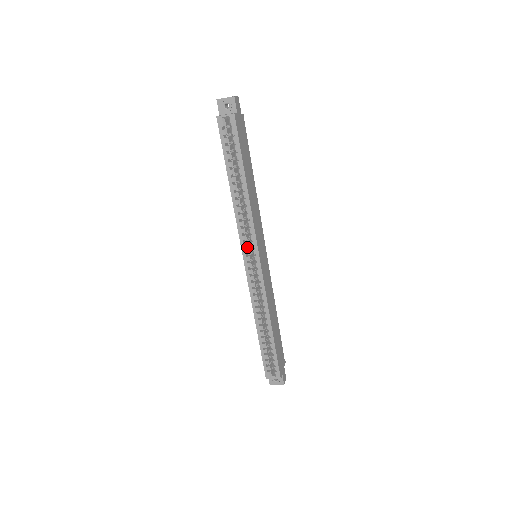
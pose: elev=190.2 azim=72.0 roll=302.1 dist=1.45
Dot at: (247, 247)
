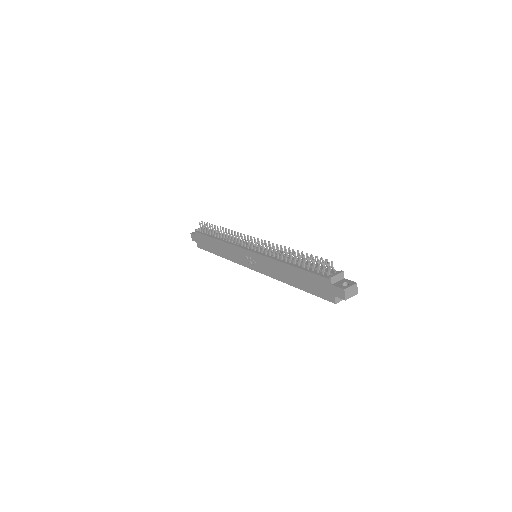
Dot at: occluded
